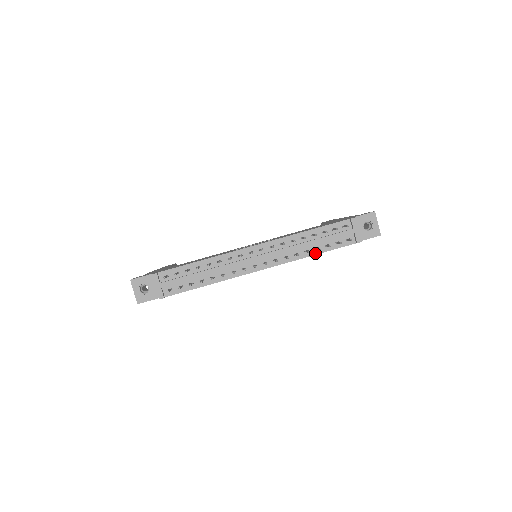
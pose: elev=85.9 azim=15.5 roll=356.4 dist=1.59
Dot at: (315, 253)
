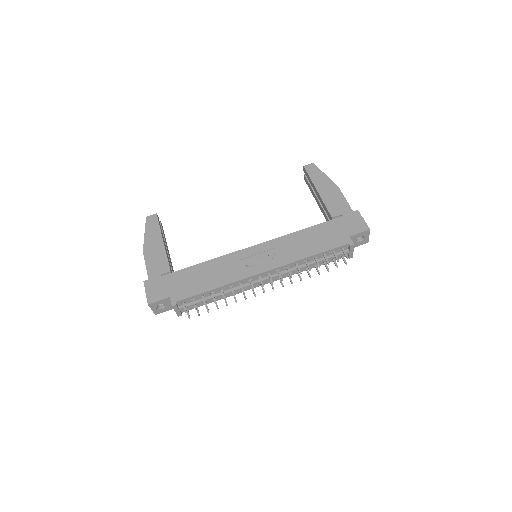
Dot at: (313, 267)
